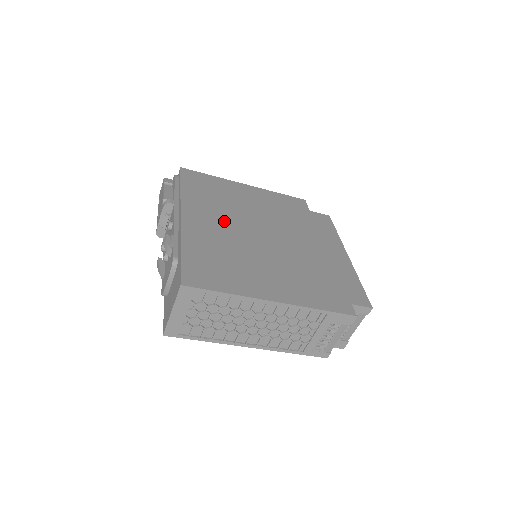
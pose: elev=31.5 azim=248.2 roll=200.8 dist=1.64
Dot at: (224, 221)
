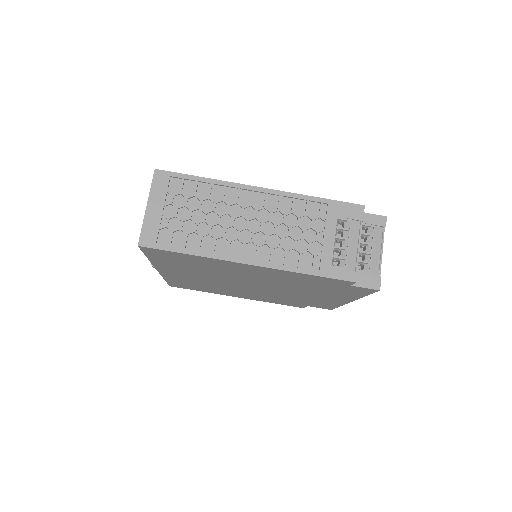
Dot at: occluded
